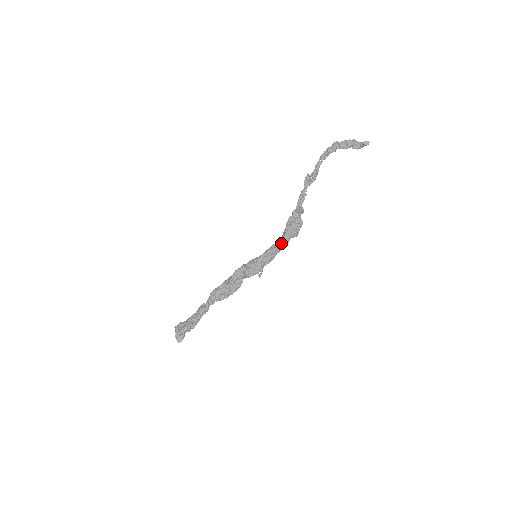
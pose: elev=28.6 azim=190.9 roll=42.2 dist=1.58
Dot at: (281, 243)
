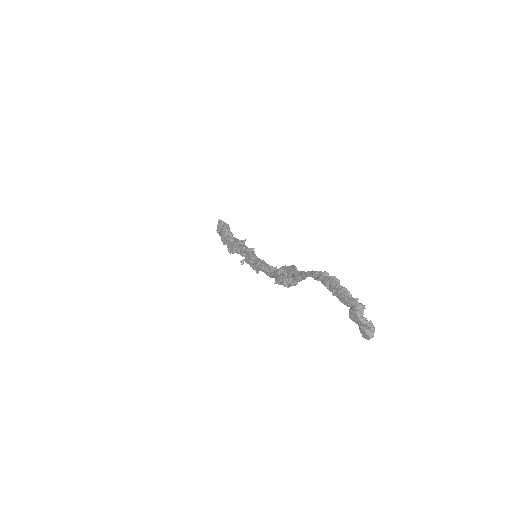
Dot at: (270, 277)
